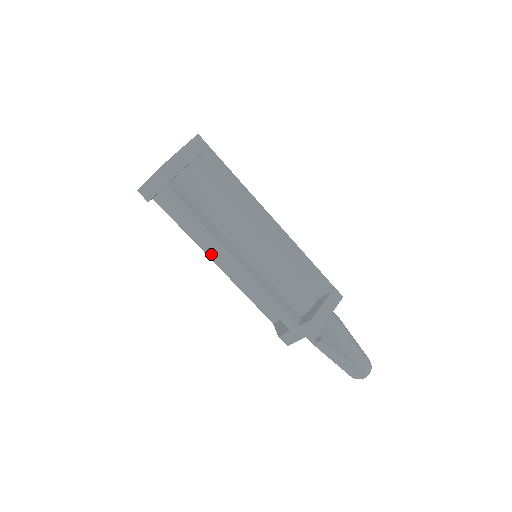
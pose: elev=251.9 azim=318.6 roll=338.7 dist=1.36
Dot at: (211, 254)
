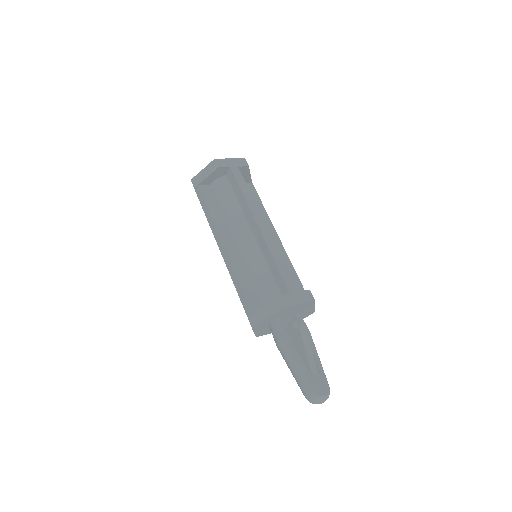
Dot at: (223, 236)
